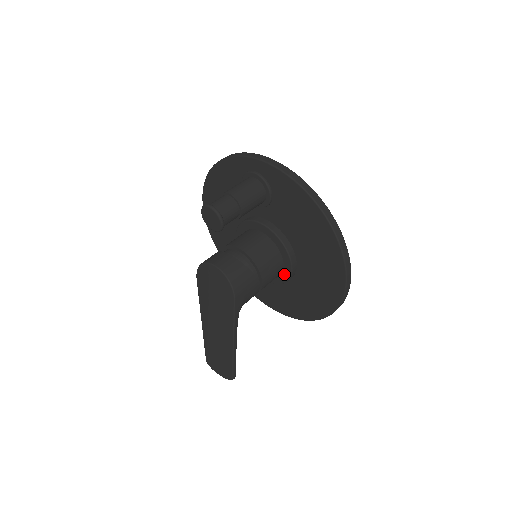
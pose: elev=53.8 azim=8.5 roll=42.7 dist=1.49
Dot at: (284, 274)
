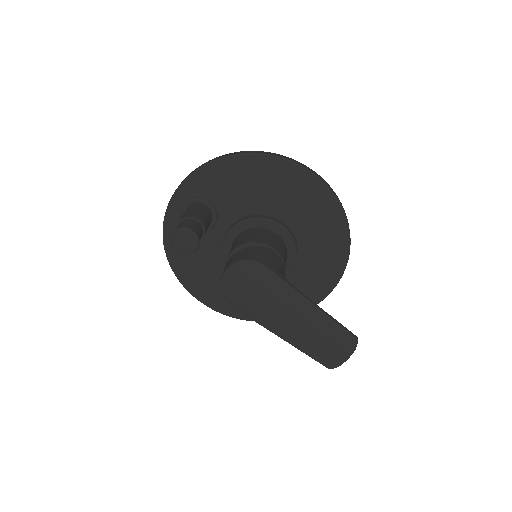
Dot at: (286, 241)
